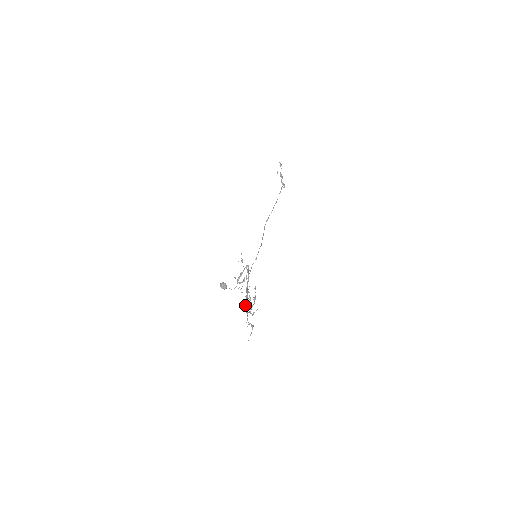
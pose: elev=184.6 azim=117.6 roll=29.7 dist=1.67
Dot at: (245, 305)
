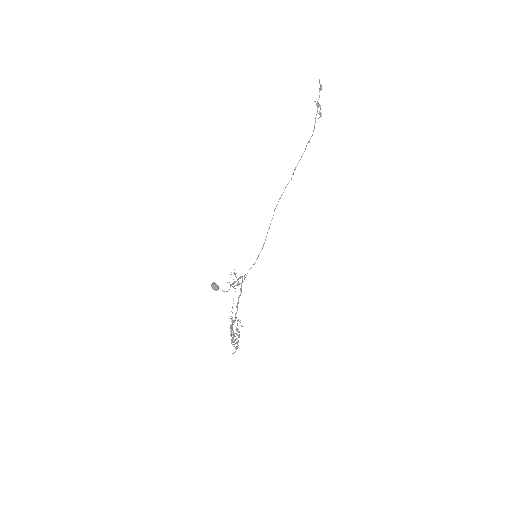
Dot at: (231, 329)
